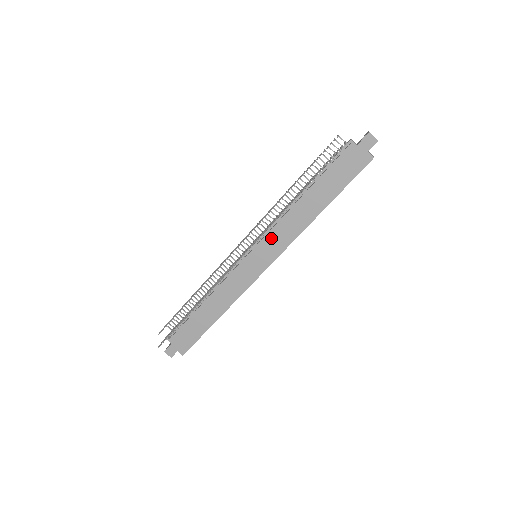
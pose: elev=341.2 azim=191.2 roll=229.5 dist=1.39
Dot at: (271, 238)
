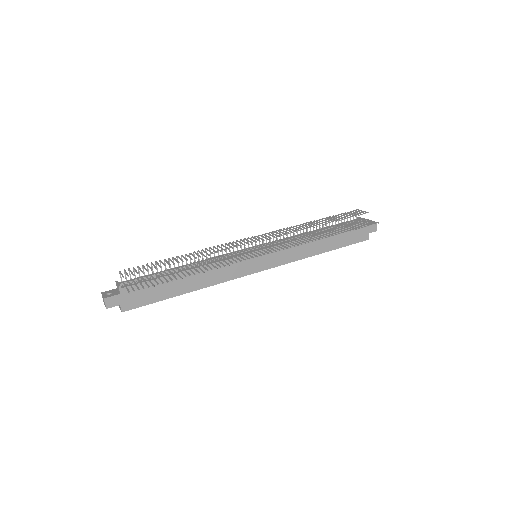
Dot at: occluded
